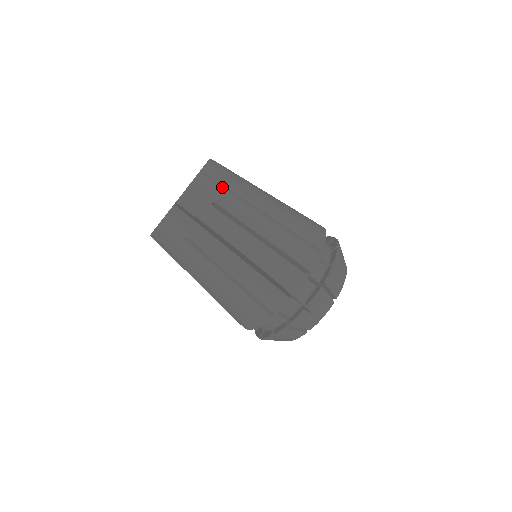
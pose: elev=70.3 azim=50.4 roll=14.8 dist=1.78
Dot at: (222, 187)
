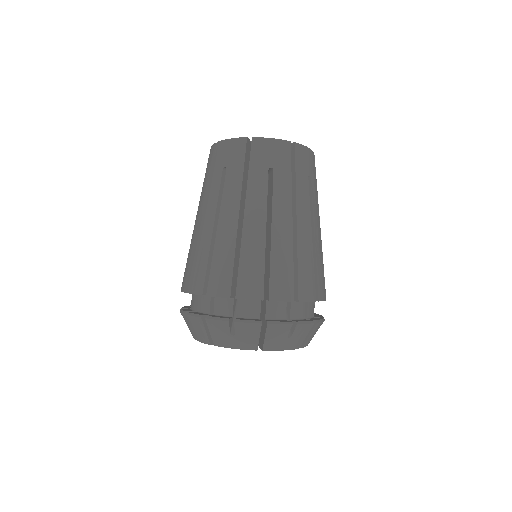
Dot at: occluded
